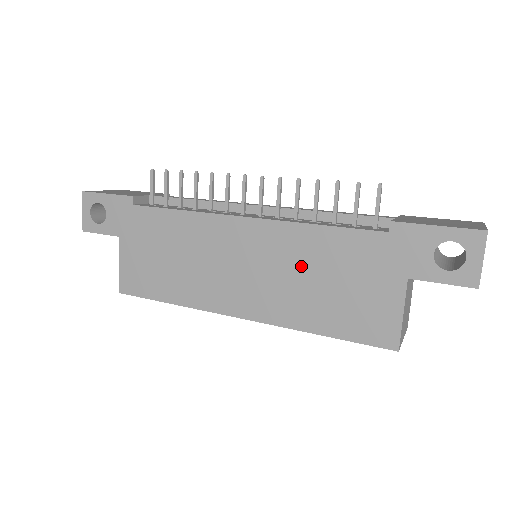
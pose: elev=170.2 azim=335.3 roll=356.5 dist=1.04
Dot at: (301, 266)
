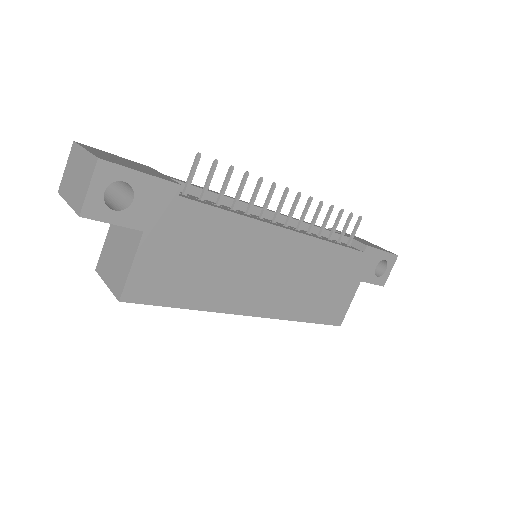
Dot at: (312, 273)
